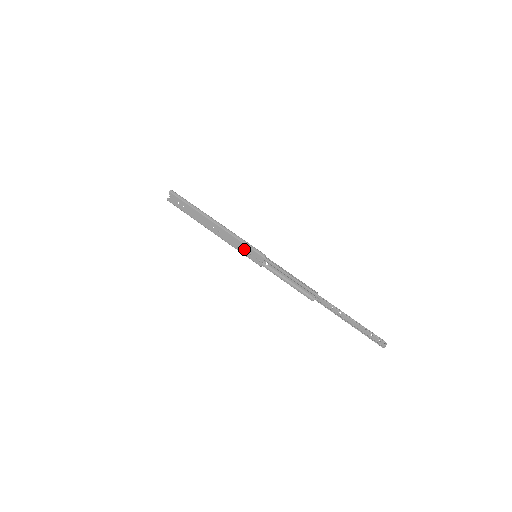
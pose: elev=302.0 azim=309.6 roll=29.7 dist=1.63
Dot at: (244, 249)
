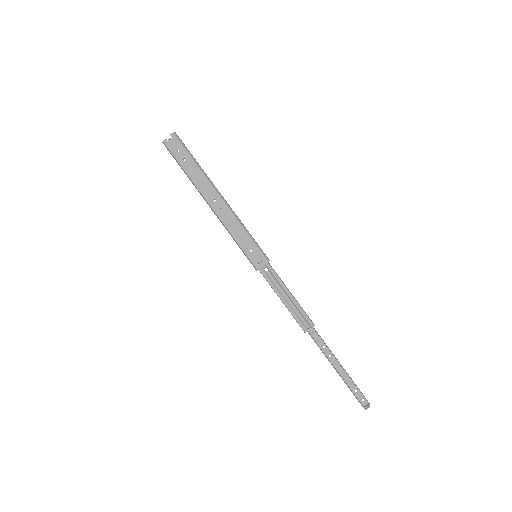
Dot at: (245, 242)
